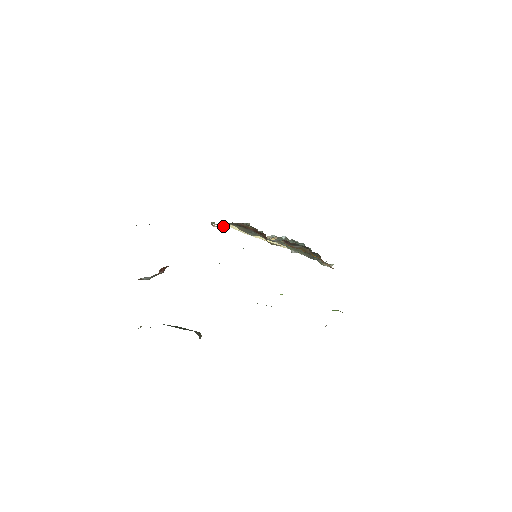
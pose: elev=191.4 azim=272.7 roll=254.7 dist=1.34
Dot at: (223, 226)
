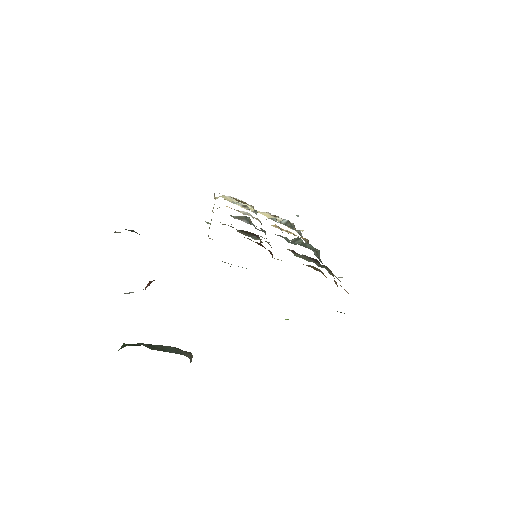
Dot at: (216, 197)
